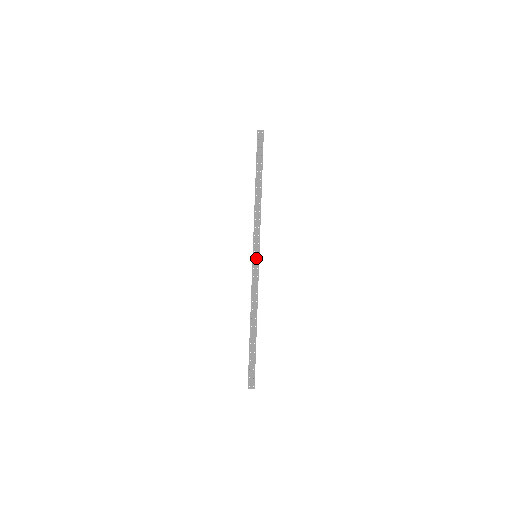
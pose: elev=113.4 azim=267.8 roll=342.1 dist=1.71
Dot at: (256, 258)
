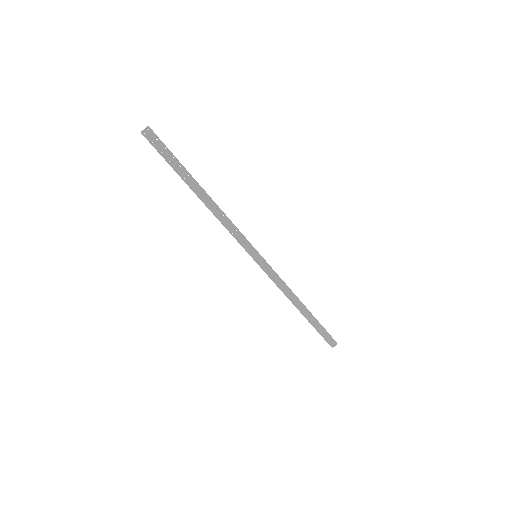
Dot at: (258, 258)
